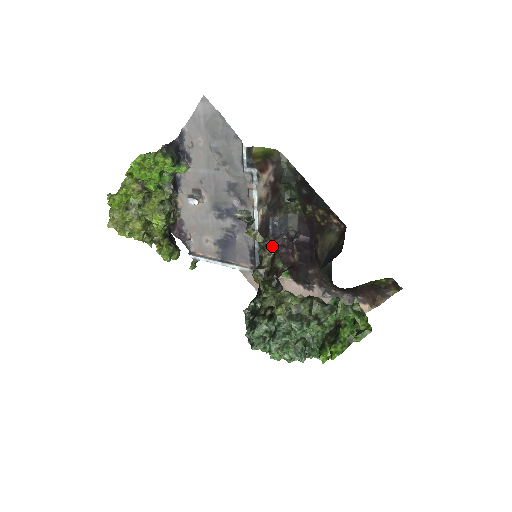
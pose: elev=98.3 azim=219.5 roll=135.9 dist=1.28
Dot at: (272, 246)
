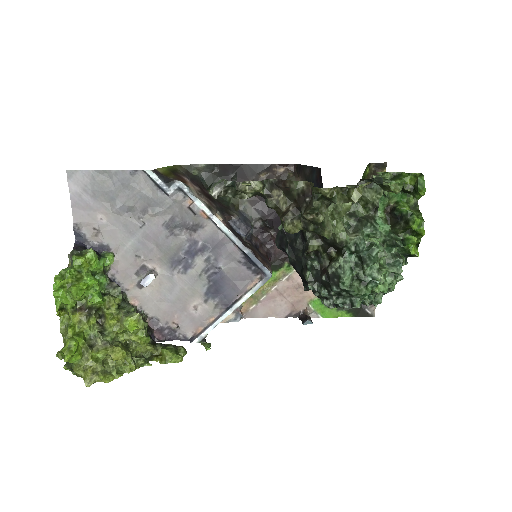
Dot at: (273, 186)
